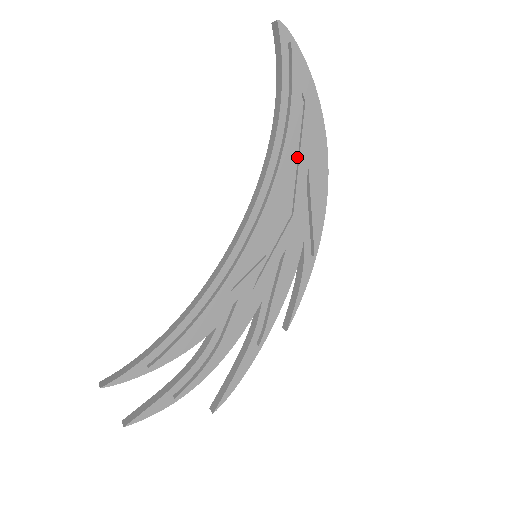
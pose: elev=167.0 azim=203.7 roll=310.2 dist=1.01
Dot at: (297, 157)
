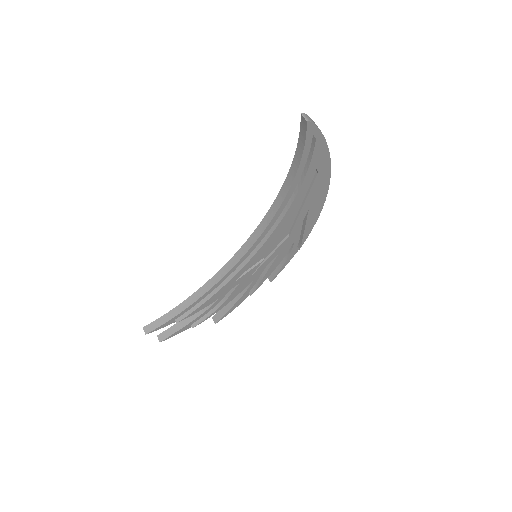
Dot at: (301, 204)
